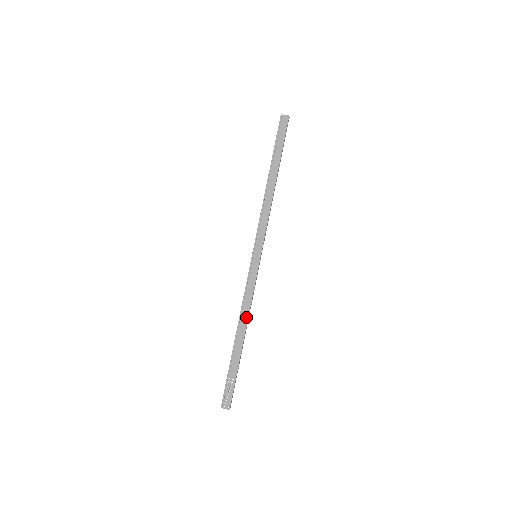
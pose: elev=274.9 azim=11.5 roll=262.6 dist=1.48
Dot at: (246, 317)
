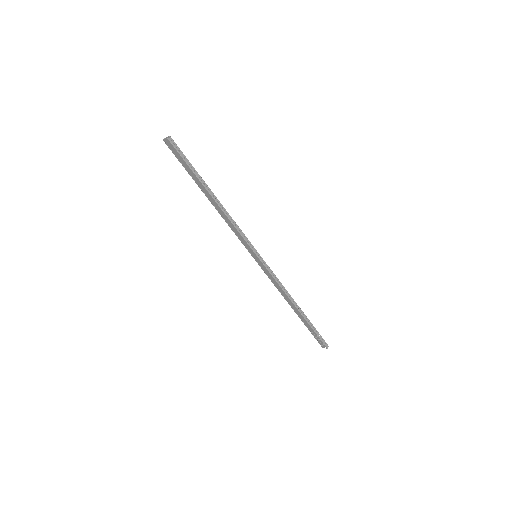
Dot at: (287, 297)
